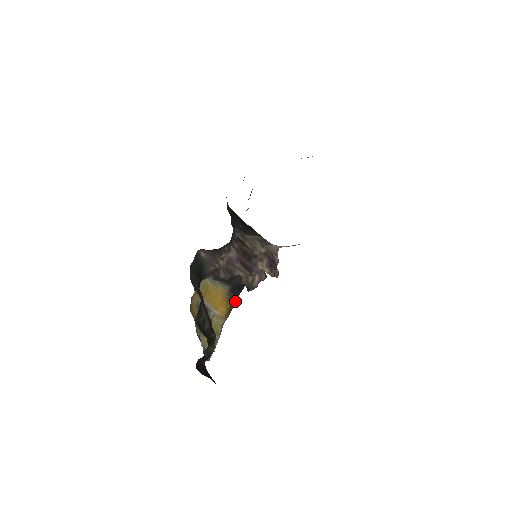
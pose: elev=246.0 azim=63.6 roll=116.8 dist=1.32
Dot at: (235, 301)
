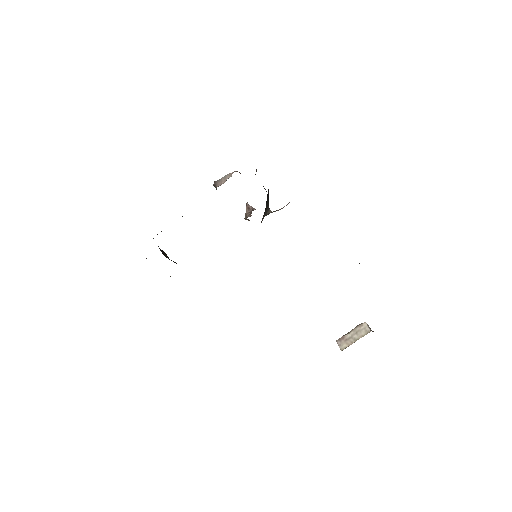
Dot at: occluded
